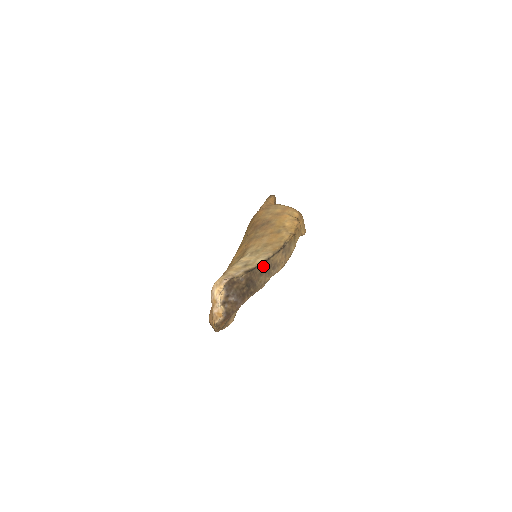
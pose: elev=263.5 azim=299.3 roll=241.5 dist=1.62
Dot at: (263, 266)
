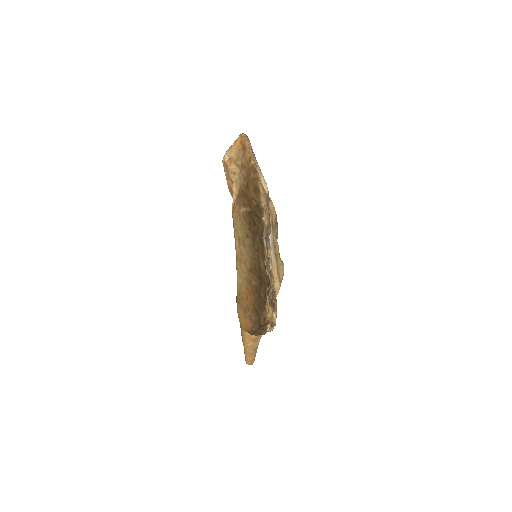
Dot at: occluded
